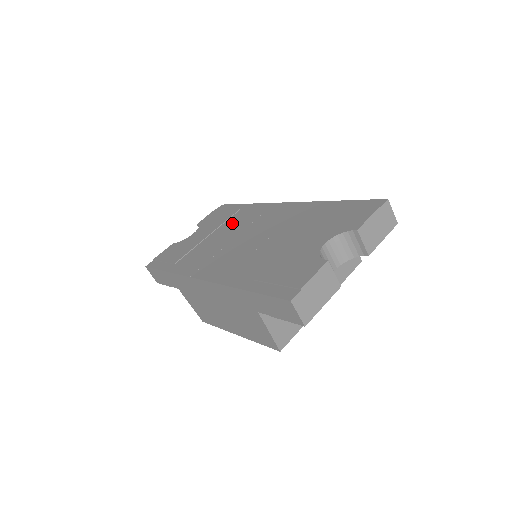
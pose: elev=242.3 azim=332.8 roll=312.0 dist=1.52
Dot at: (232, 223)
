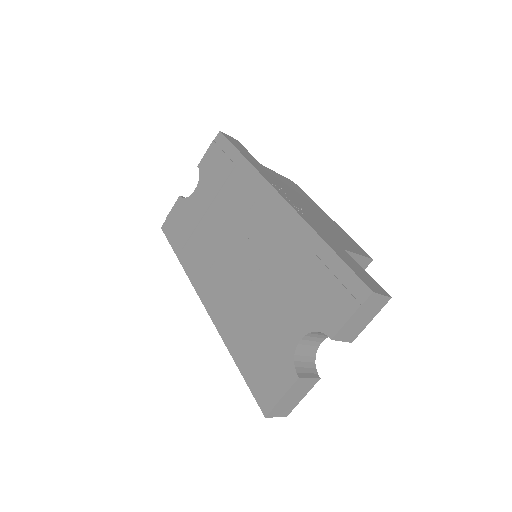
Dot at: (228, 198)
